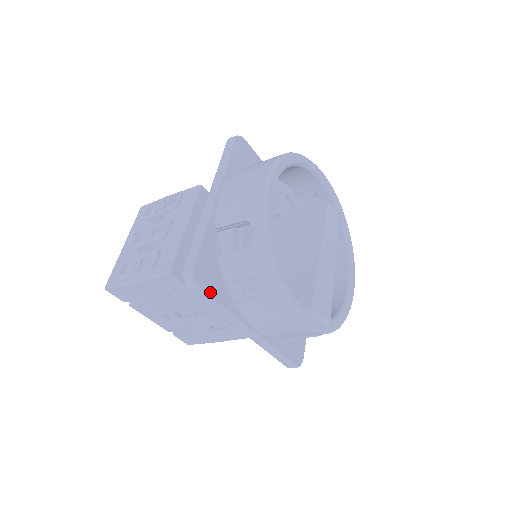
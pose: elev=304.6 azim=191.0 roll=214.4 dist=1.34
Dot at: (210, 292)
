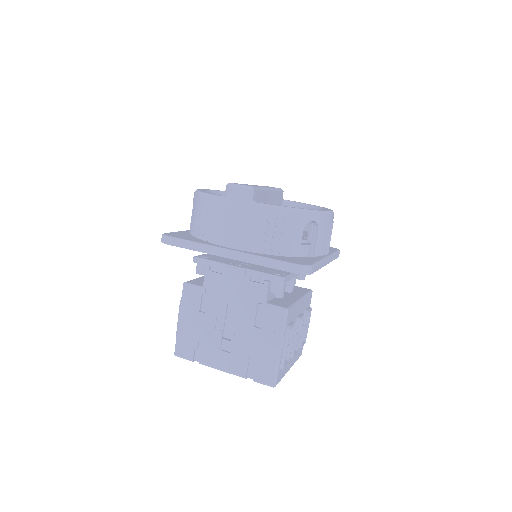
Dot at: (179, 238)
